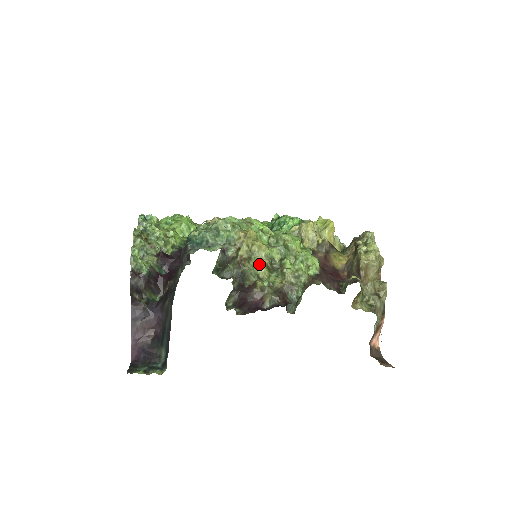
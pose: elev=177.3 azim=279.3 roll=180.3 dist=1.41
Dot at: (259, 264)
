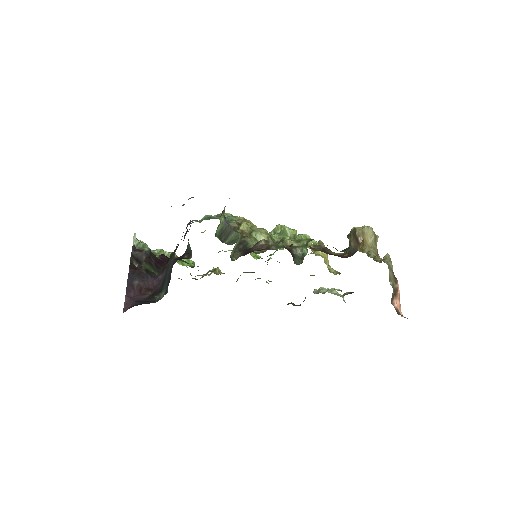
Dot at: occluded
